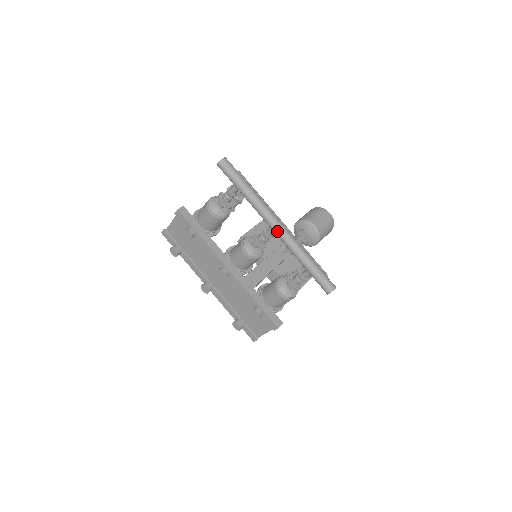
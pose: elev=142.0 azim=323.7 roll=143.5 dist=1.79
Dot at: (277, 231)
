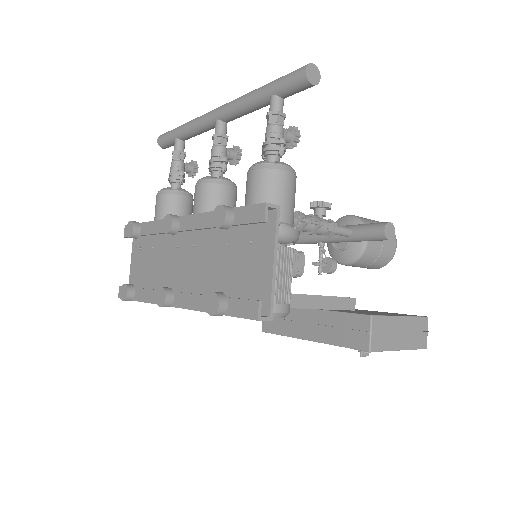
Dot at: (219, 109)
